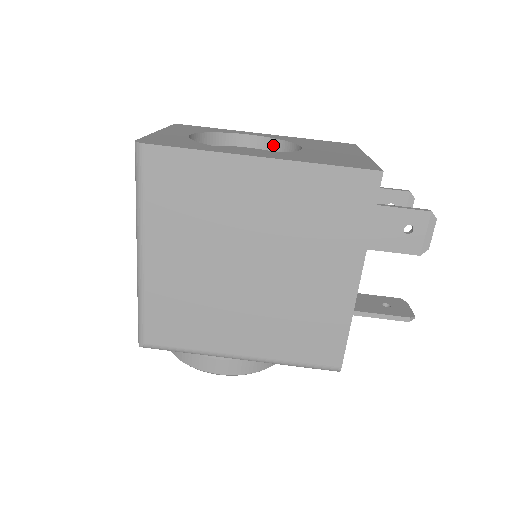
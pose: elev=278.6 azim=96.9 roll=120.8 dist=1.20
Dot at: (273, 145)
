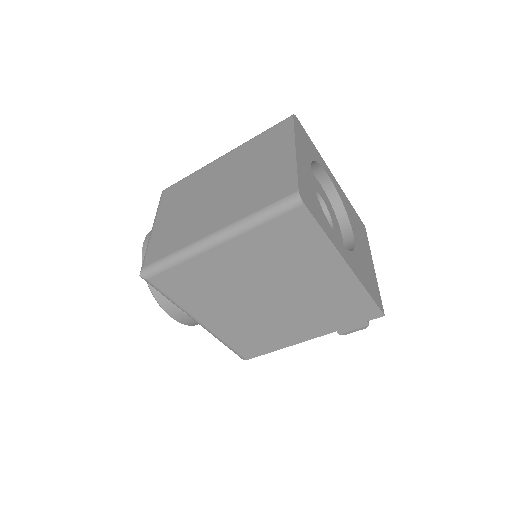
Dot at: (334, 198)
